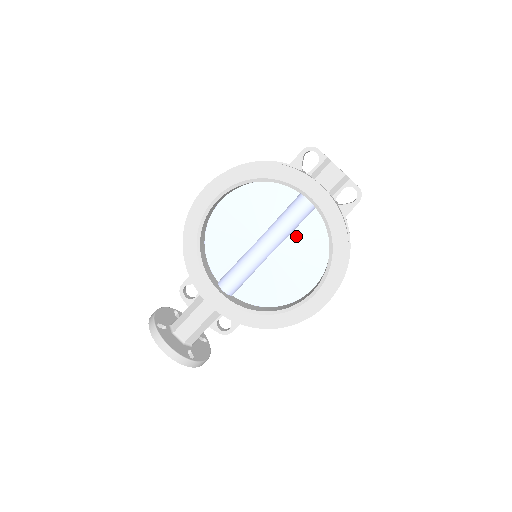
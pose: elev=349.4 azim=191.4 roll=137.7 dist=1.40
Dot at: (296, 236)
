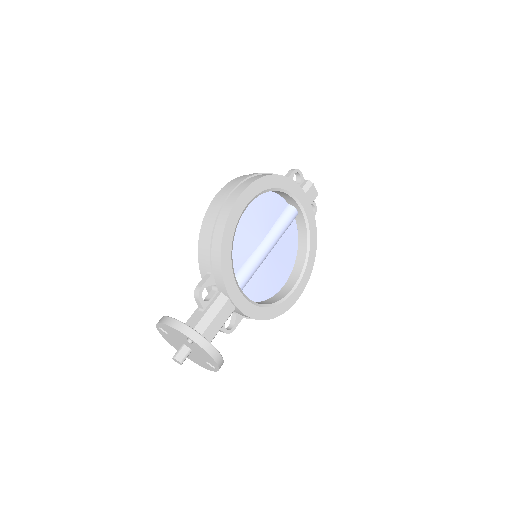
Dot at: (283, 239)
